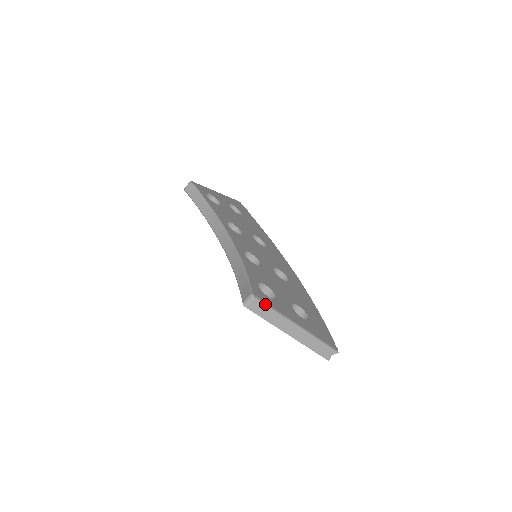
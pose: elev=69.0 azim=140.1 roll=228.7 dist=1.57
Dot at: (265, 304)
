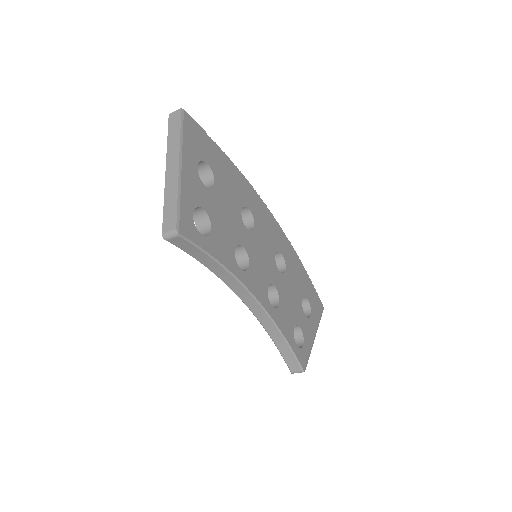
Dot at: (307, 363)
